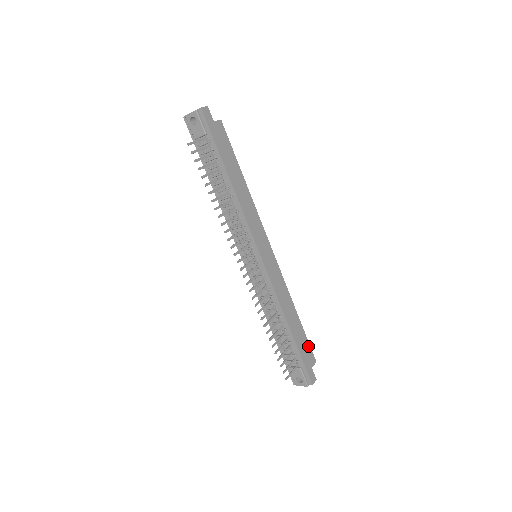
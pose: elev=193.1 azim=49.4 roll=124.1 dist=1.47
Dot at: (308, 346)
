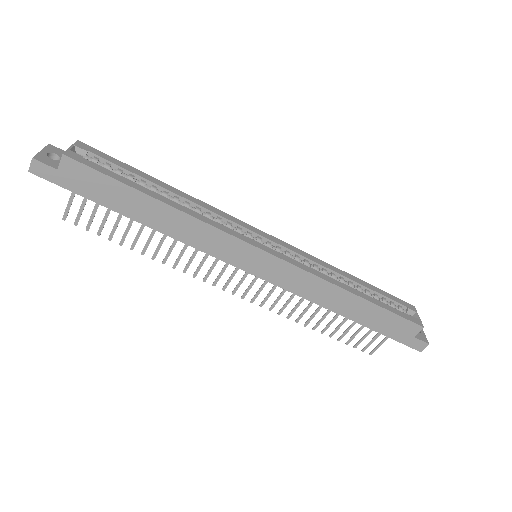
Dot at: (398, 319)
